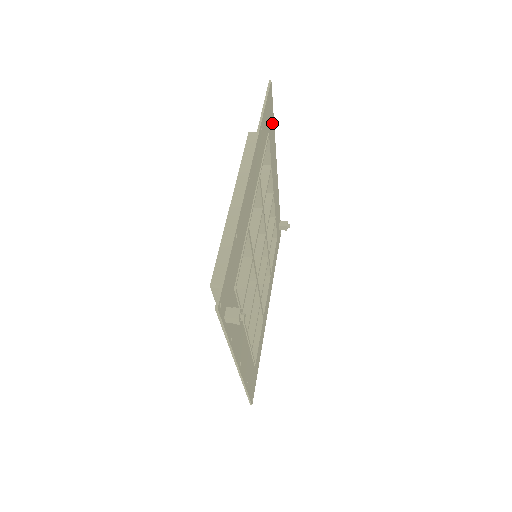
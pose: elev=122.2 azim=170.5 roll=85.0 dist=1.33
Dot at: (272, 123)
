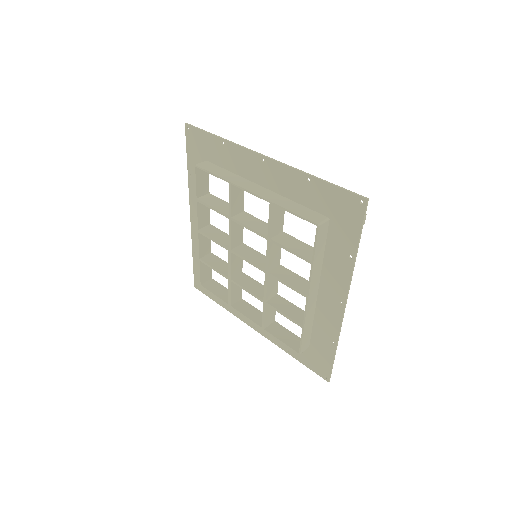
Dot at: (193, 161)
